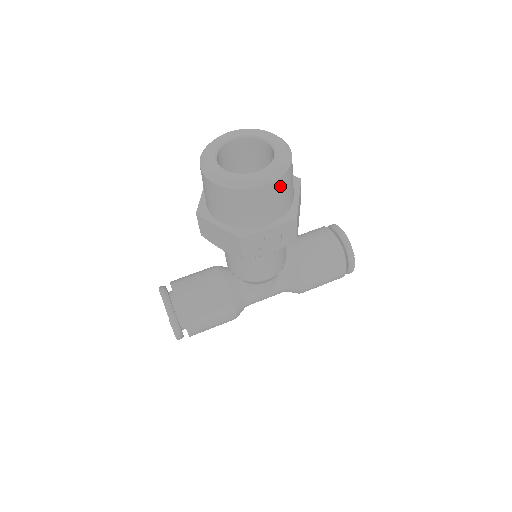
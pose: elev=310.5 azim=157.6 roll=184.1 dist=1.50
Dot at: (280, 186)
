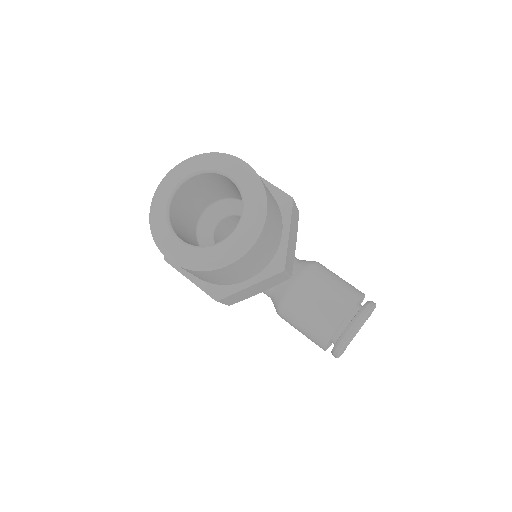
Dot at: (195, 272)
